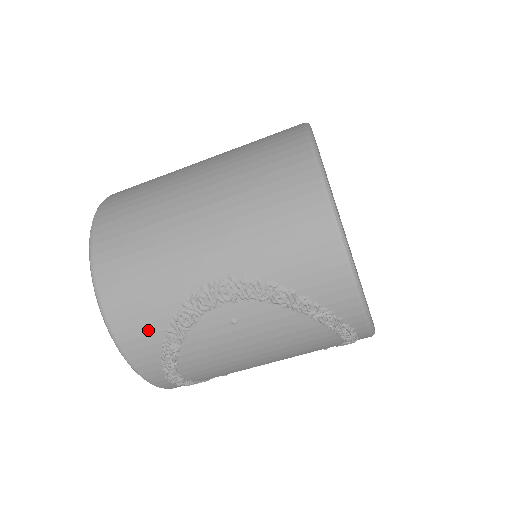
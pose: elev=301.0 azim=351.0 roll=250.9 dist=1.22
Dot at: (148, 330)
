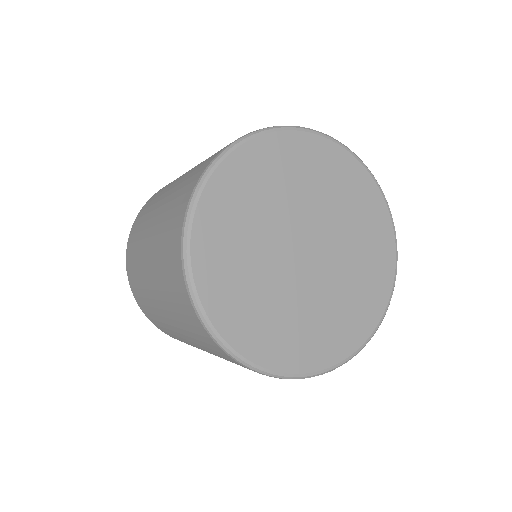
Dot at: occluded
